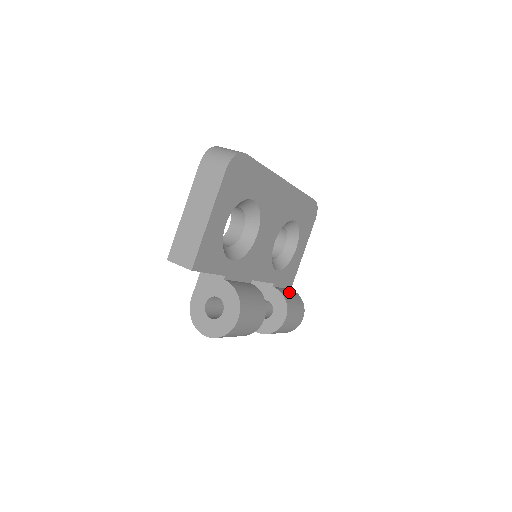
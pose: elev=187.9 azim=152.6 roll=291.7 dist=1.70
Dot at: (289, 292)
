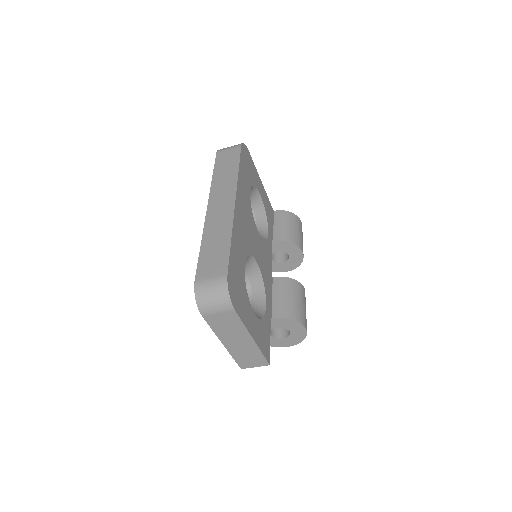
Dot at: (282, 225)
